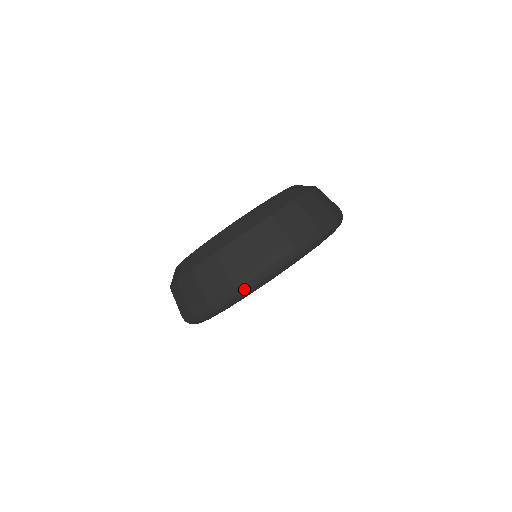
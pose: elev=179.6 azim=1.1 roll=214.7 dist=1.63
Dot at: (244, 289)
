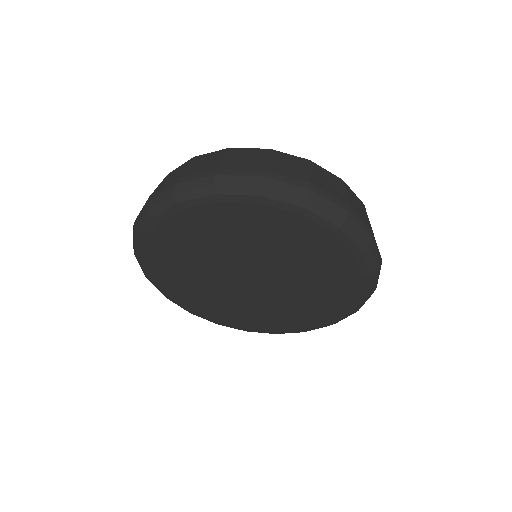
Dot at: (181, 188)
